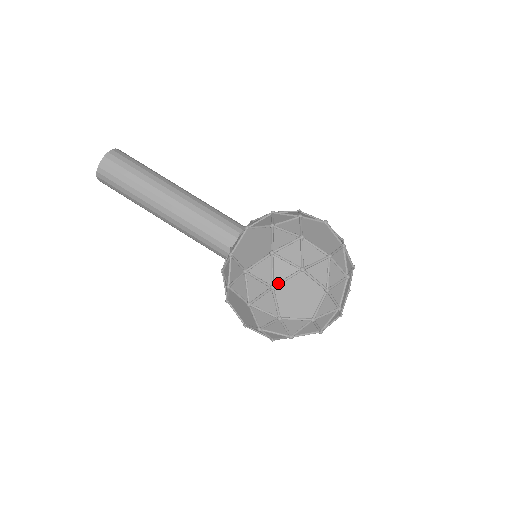
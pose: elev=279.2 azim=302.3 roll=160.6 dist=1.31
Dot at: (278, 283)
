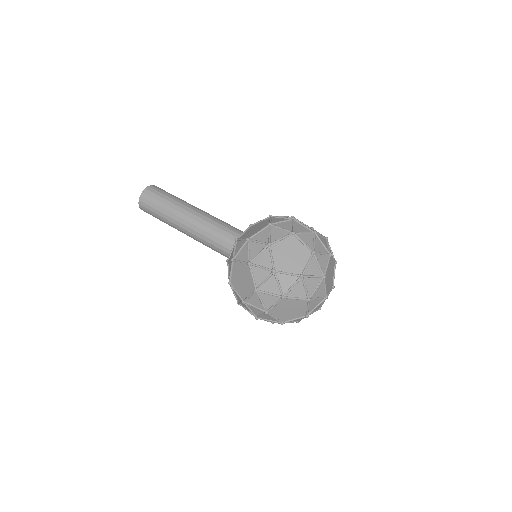
Dot at: (274, 241)
